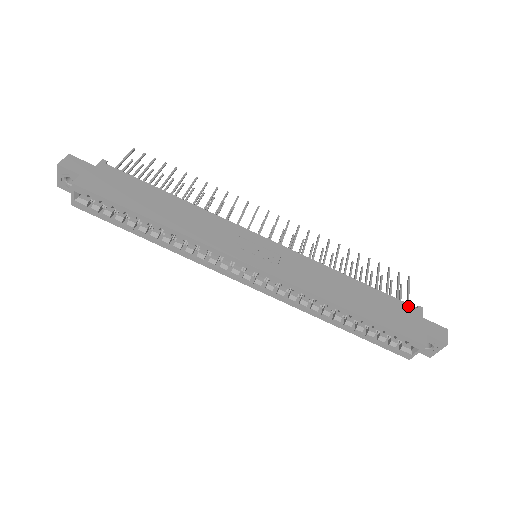
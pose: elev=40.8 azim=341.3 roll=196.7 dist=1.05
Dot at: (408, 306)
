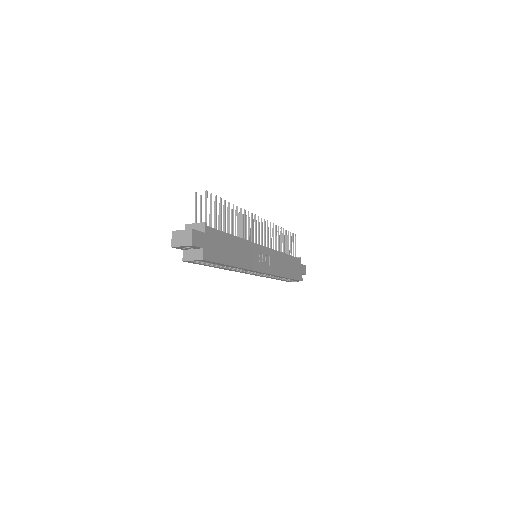
Dot at: (298, 260)
